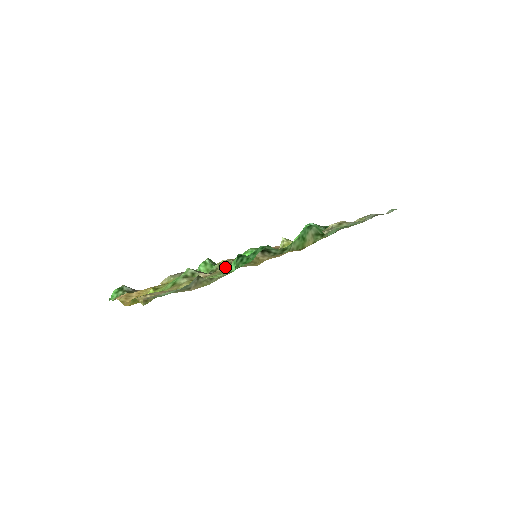
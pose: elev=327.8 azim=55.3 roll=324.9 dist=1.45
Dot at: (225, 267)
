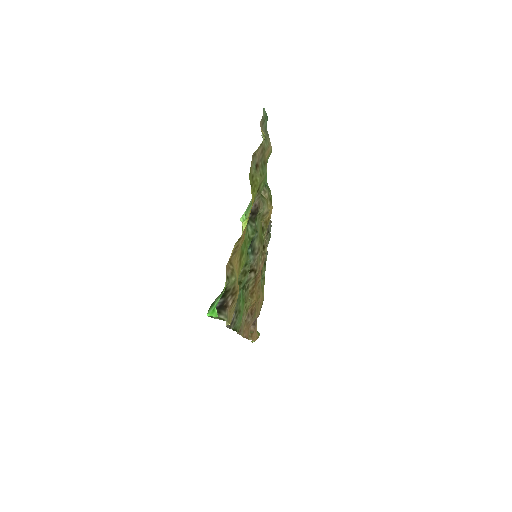
Dot at: (257, 214)
